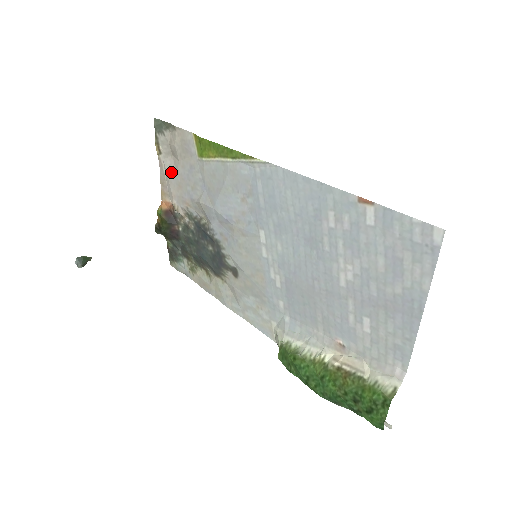
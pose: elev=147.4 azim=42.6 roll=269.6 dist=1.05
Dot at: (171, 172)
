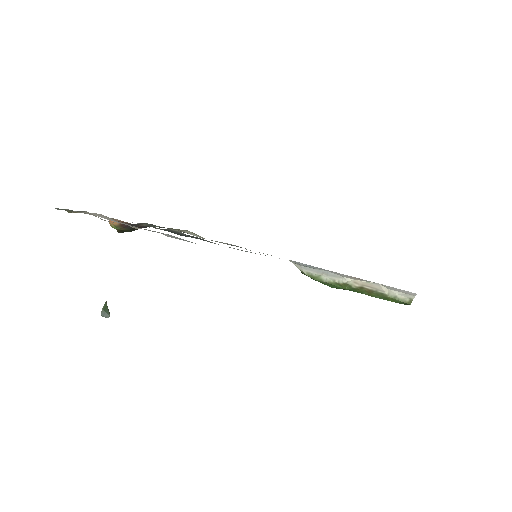
Dot at: occluded
